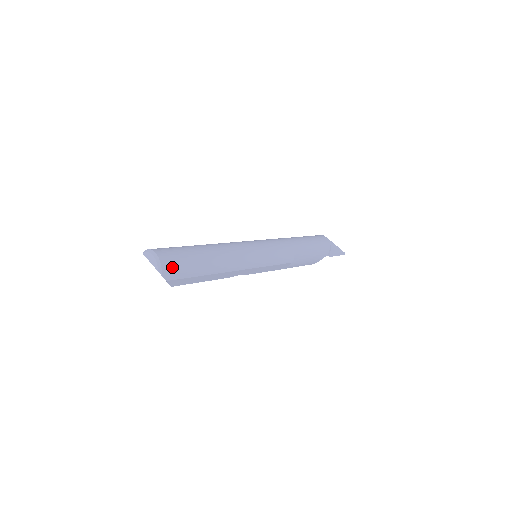
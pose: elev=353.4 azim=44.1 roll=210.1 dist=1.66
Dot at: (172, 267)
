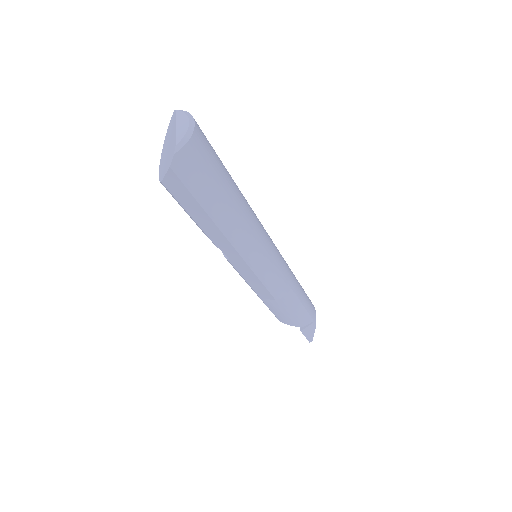
Dot at: (194, 160)
